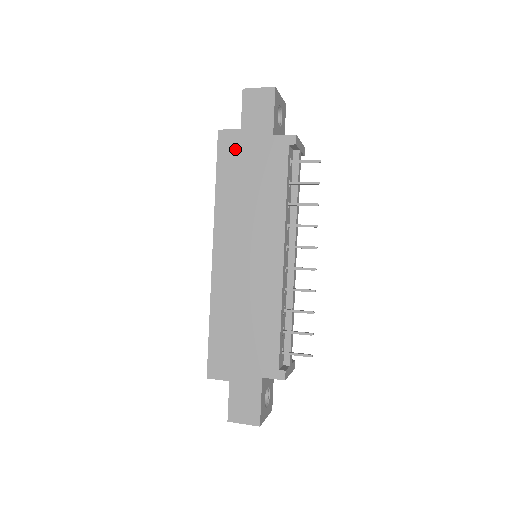
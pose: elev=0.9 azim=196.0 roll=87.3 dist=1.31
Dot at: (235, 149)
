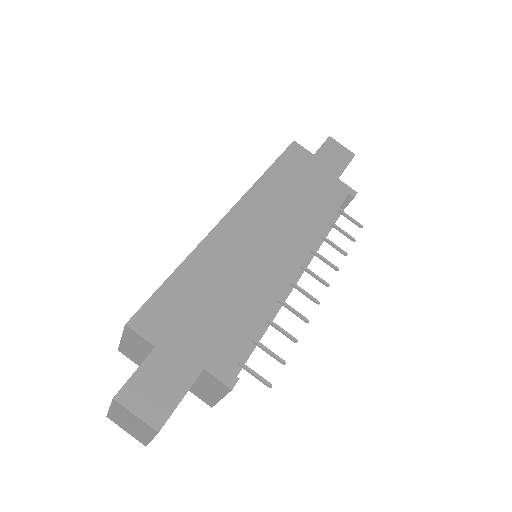
Dot at: (301, 162)
